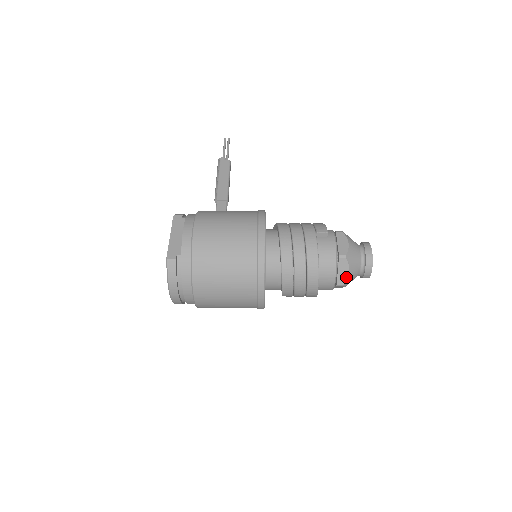
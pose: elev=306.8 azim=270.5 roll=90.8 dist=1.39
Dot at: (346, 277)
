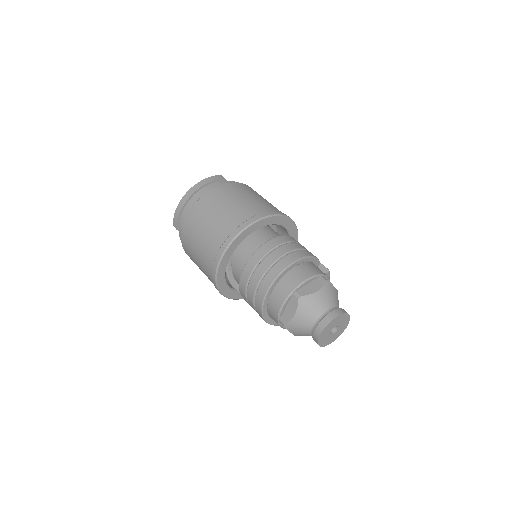
Dot at: (310, 293)
